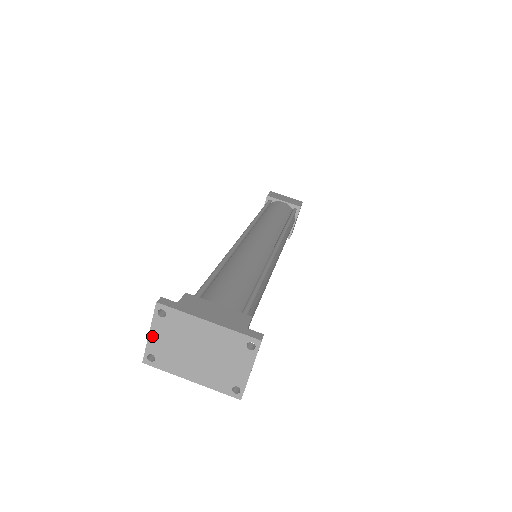
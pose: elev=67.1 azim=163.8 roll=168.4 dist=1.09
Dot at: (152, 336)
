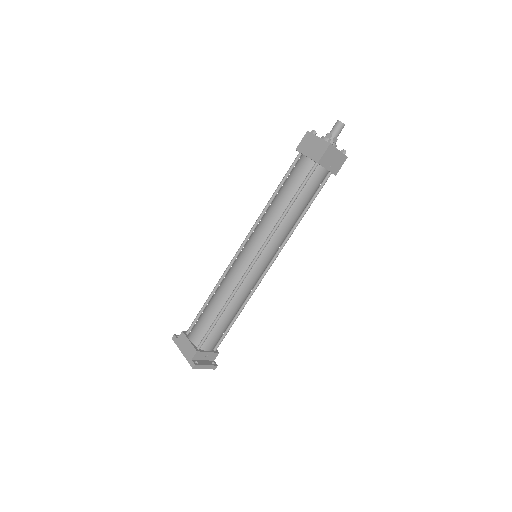
Dot at: occluded
